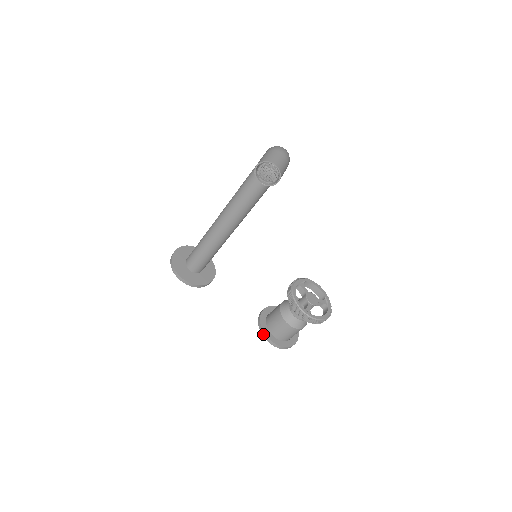
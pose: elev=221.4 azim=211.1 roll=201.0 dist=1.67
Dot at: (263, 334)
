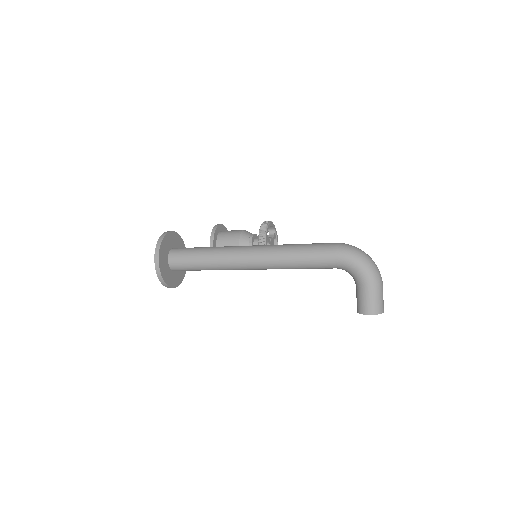
Dot at: occluded
